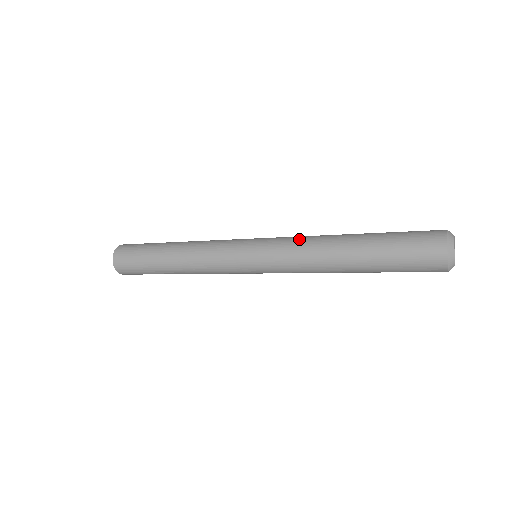
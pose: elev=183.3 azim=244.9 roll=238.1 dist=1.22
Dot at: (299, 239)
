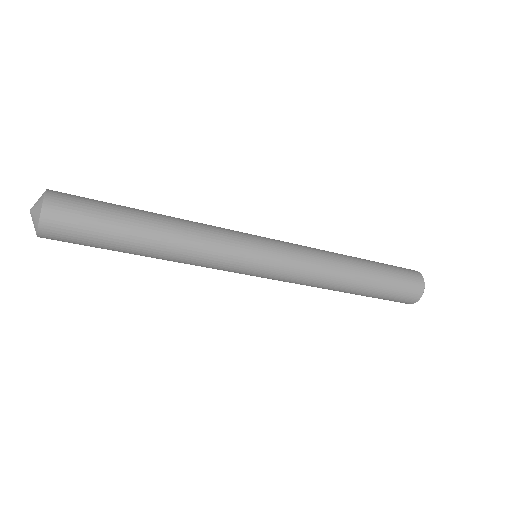
Dot at: (316, 257)
